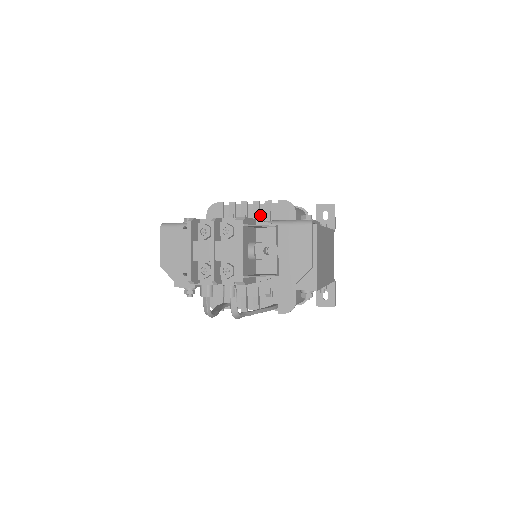
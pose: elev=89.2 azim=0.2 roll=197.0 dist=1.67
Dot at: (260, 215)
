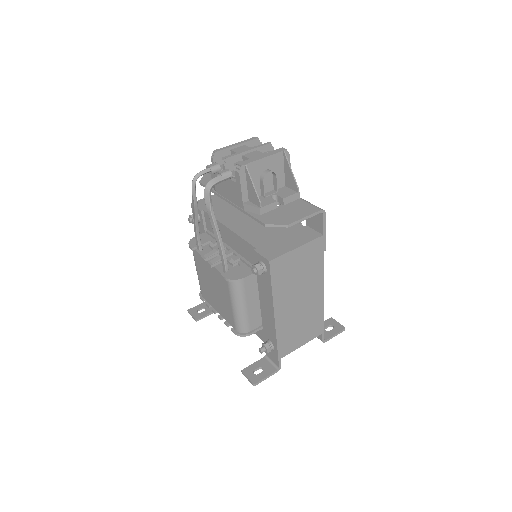
Dot at: occluded
